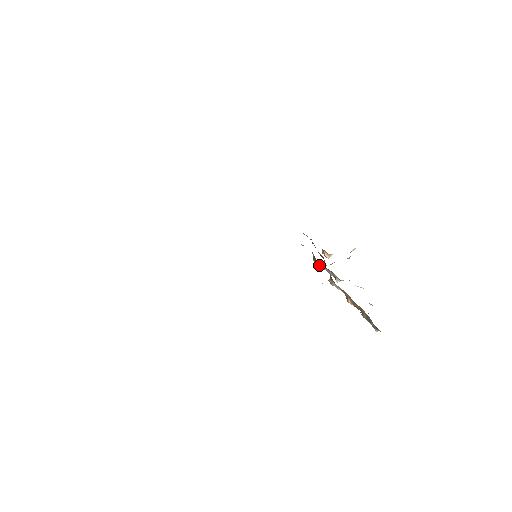
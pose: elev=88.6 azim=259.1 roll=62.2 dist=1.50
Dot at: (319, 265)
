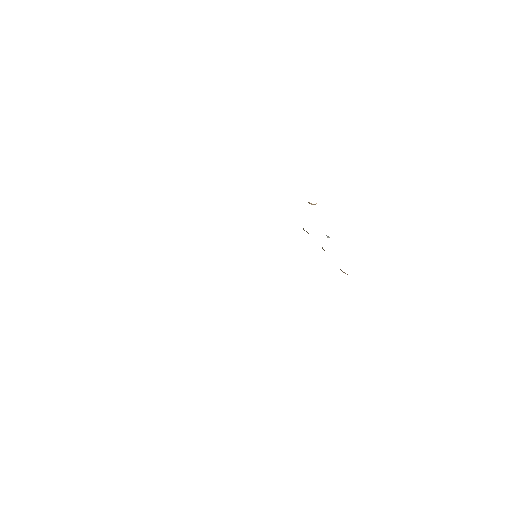
Dot at: occluded
